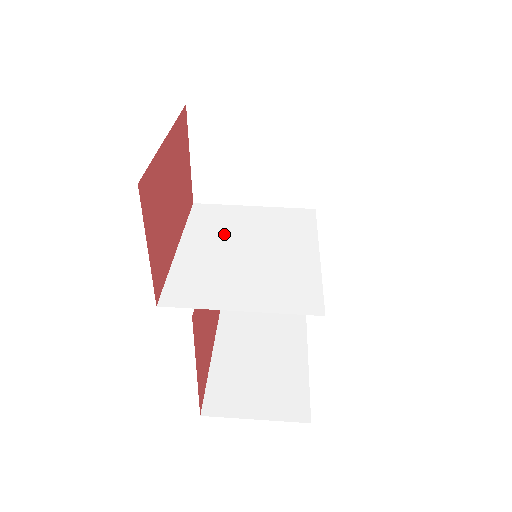
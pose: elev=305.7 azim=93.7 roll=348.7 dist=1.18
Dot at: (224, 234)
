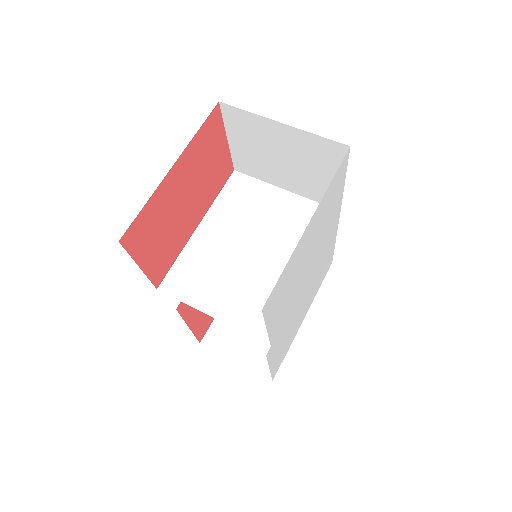
Dot at: (241, 222)
